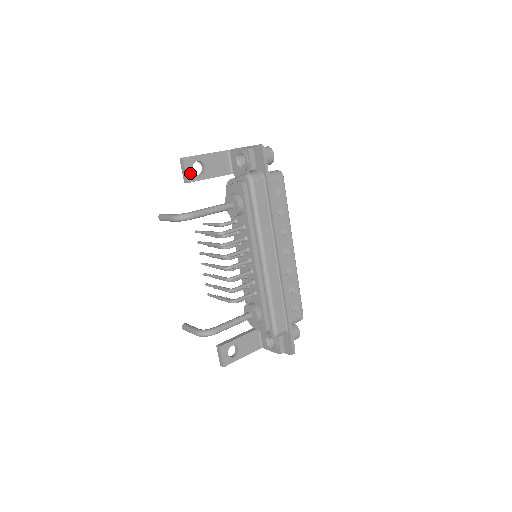
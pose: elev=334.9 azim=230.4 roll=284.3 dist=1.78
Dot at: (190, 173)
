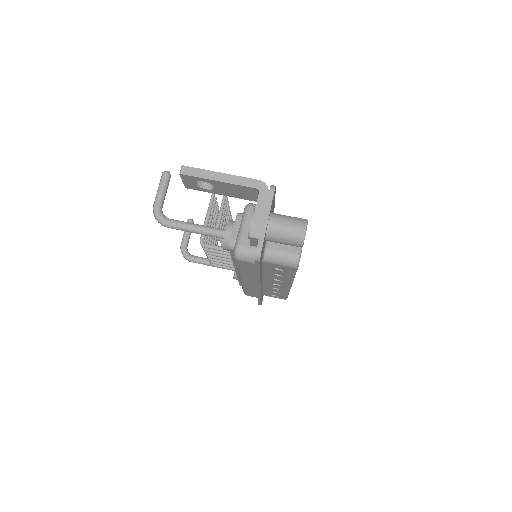
Dot at: (190, 184)
